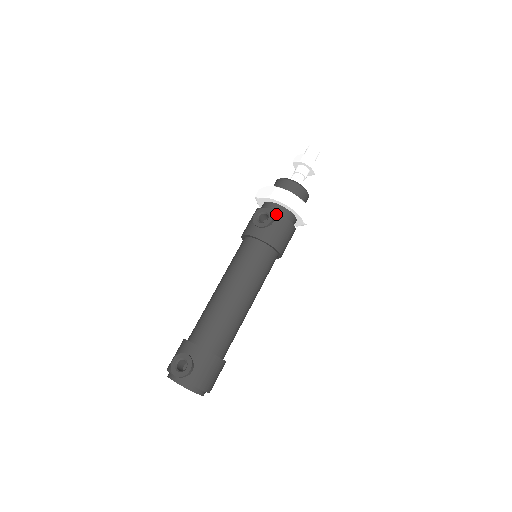
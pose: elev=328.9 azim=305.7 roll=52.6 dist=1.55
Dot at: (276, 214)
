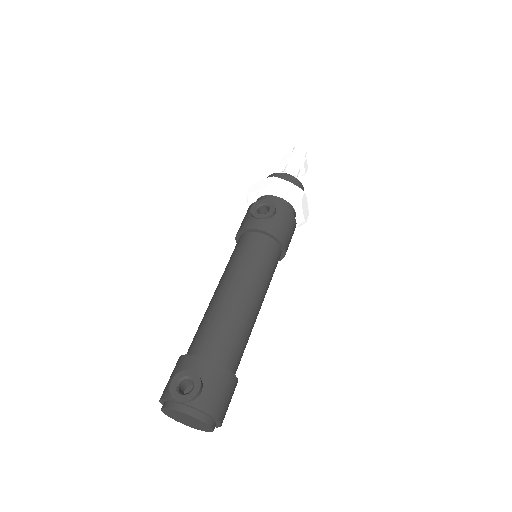
Dot at: (277, 205)
